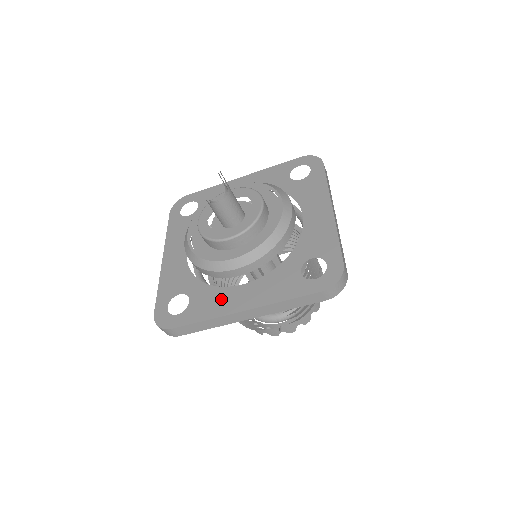
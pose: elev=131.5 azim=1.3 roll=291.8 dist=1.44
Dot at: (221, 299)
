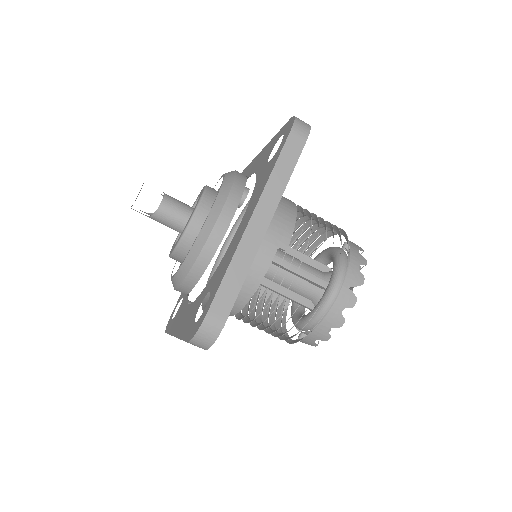
Dot at: (231, 248)
